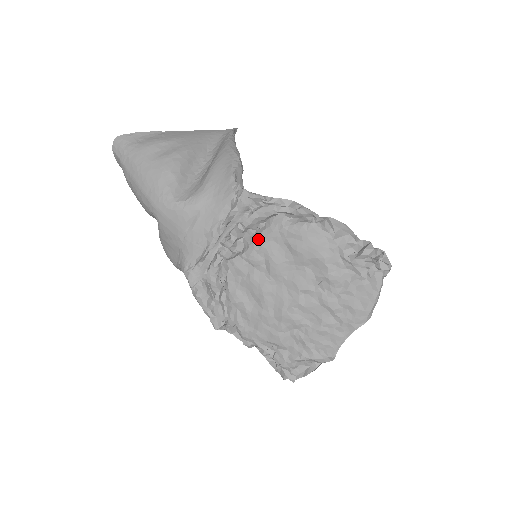
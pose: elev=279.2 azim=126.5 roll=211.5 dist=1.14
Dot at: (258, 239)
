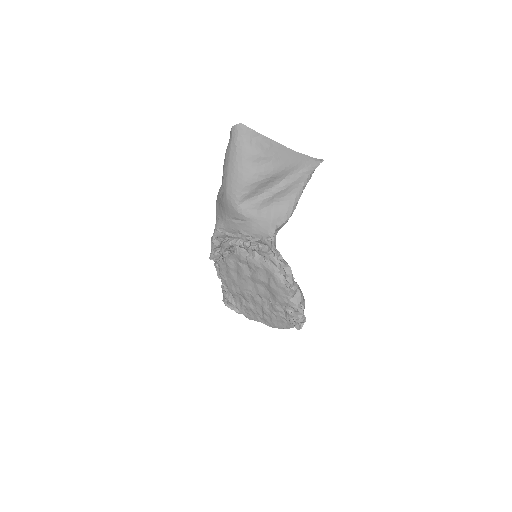
Dot at: (260, 262)
